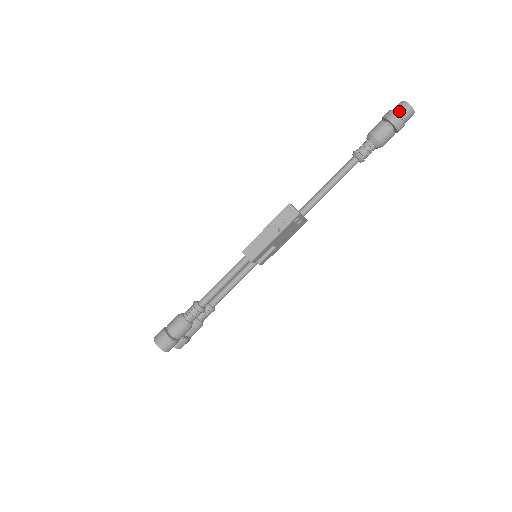
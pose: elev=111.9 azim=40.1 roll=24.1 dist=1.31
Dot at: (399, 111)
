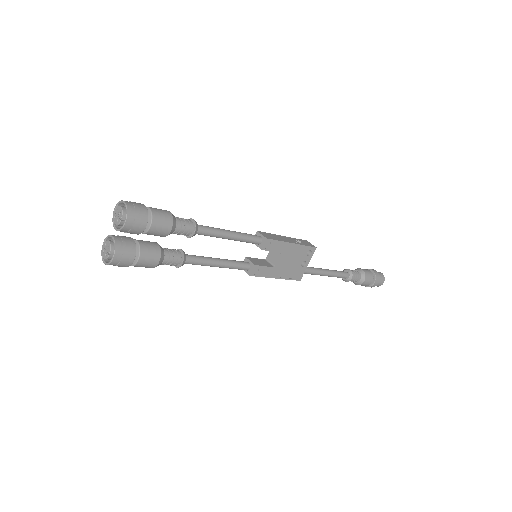
Dot at: occluded
